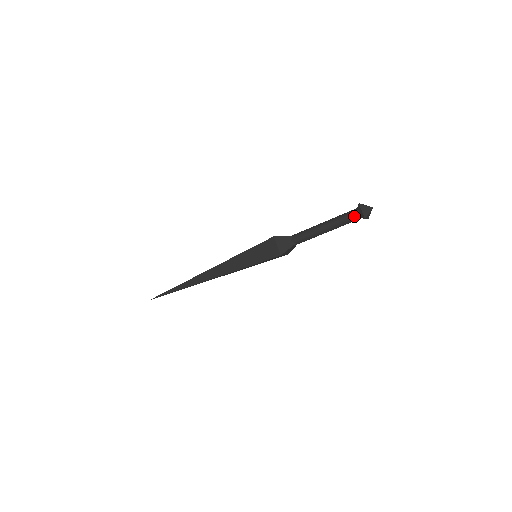
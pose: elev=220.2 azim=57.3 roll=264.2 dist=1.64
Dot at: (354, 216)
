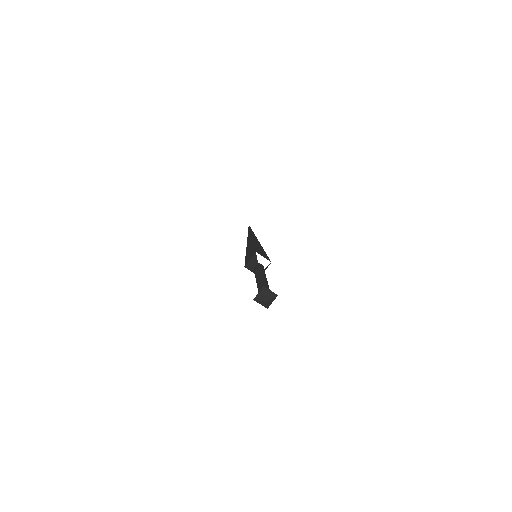
Dot at: occluded
